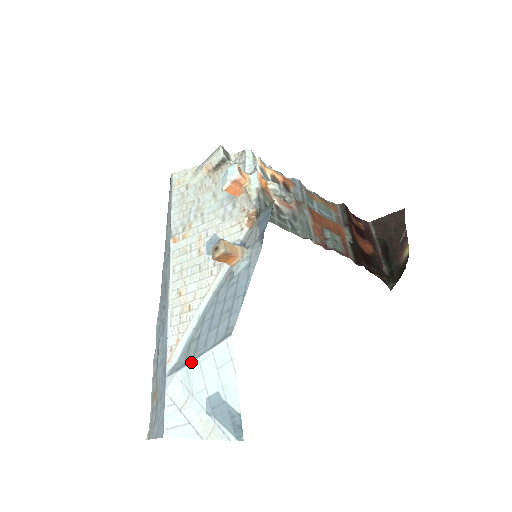
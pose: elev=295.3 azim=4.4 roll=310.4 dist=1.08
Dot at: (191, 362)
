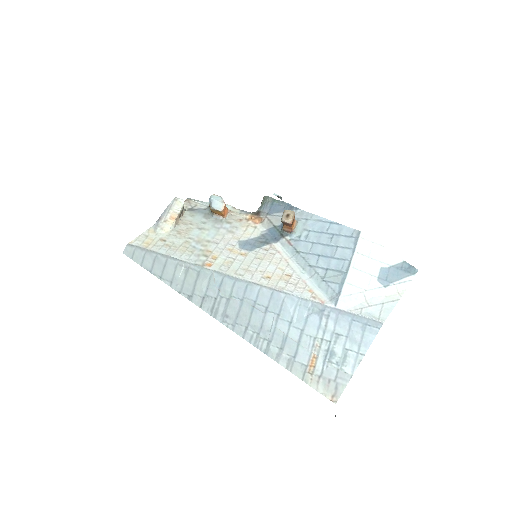
Dot at: (347, 275)
